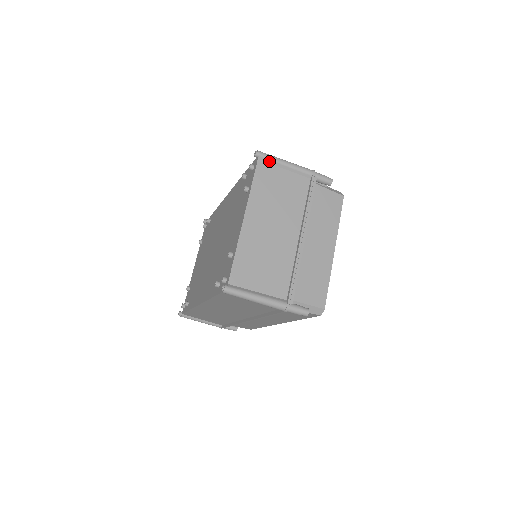
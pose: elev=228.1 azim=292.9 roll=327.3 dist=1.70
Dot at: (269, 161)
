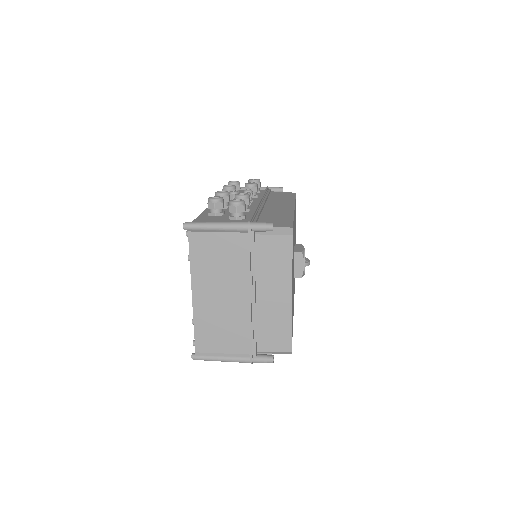
Dot at: (199, 230)
